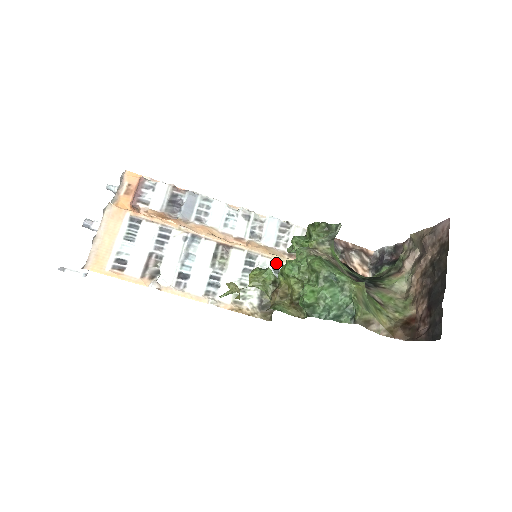
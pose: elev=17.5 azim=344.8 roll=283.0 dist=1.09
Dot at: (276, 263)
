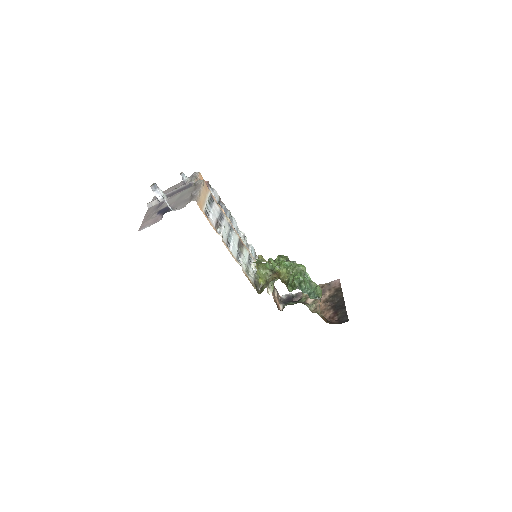
Dot at: occluded
